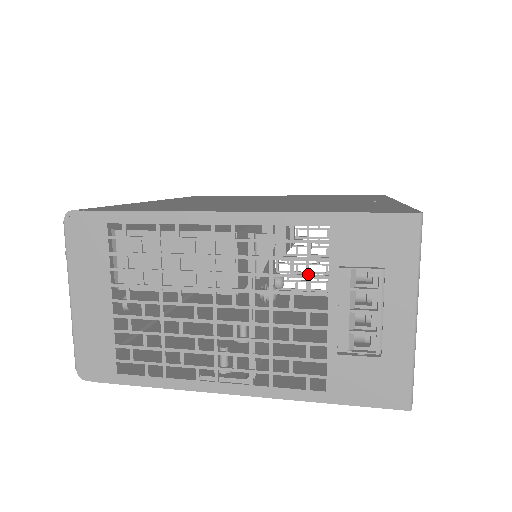
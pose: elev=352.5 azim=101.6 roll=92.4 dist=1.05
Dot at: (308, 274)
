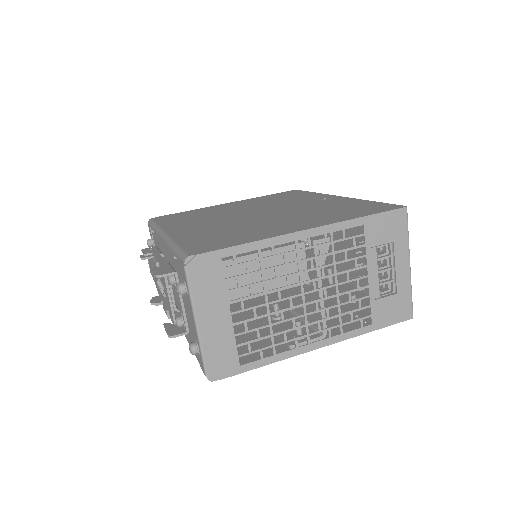
Dot at: (355, 257)
